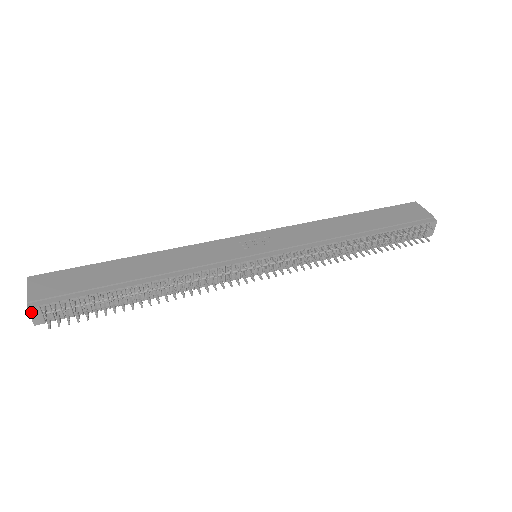
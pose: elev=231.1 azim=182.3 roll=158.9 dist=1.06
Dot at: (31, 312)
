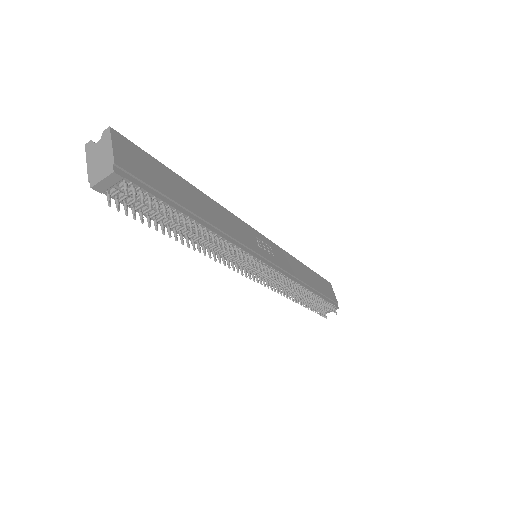
Dot at: (110, 176)
